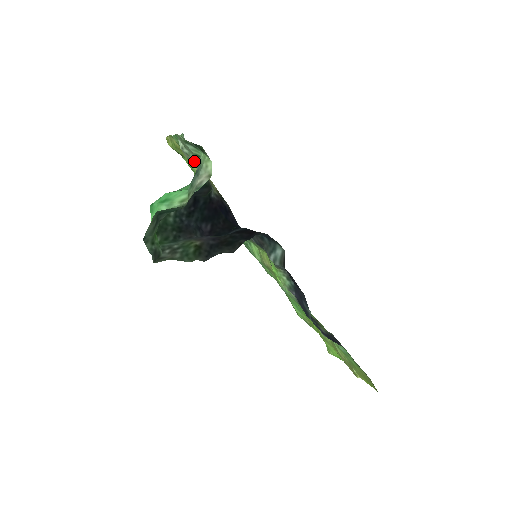
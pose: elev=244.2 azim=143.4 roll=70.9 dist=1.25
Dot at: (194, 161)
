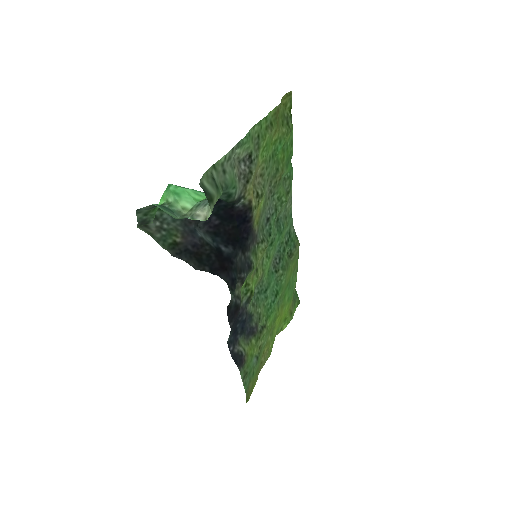
Dot at: (237, 174)
